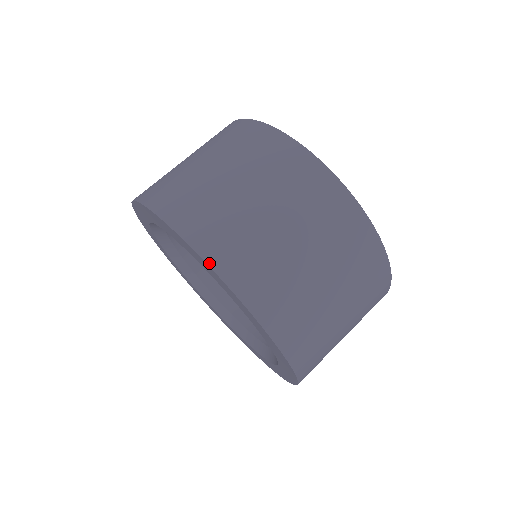
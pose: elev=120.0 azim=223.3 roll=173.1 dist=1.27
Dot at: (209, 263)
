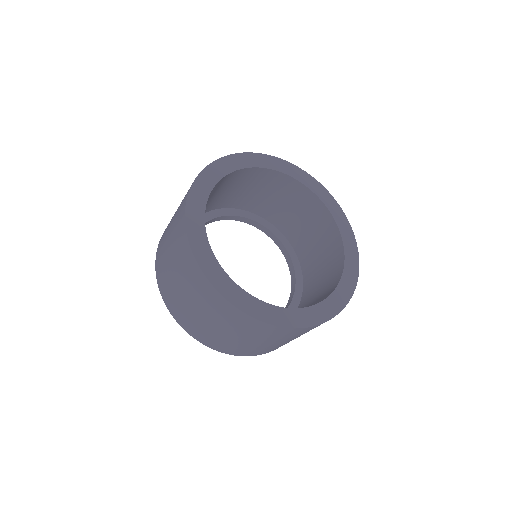
Dot at: (163, 298)
